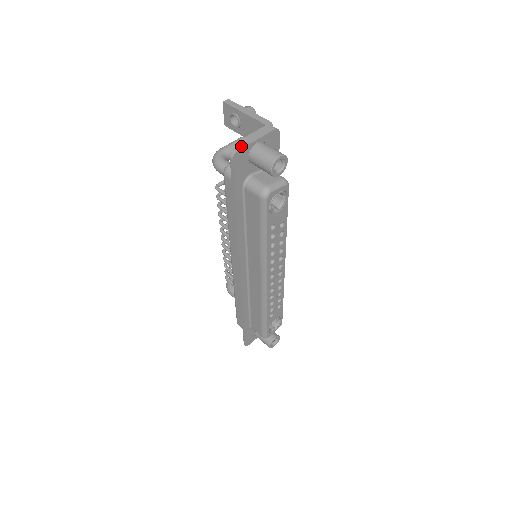
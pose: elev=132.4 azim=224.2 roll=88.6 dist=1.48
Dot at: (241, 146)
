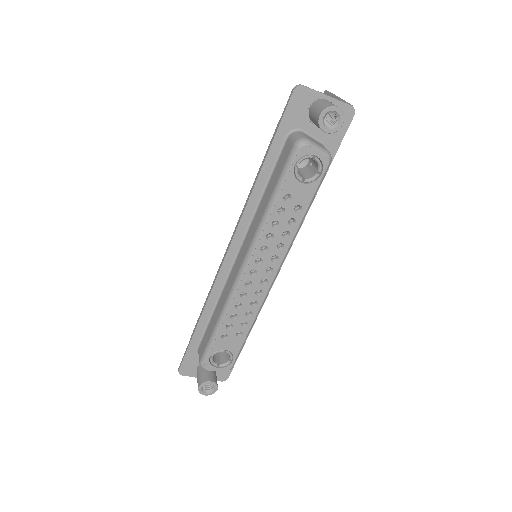
Dot at: occluded
